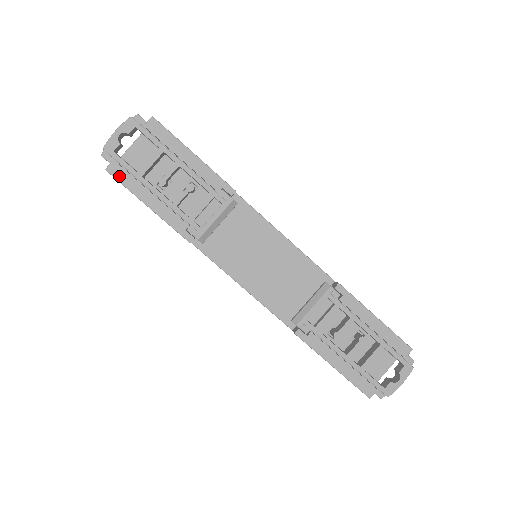
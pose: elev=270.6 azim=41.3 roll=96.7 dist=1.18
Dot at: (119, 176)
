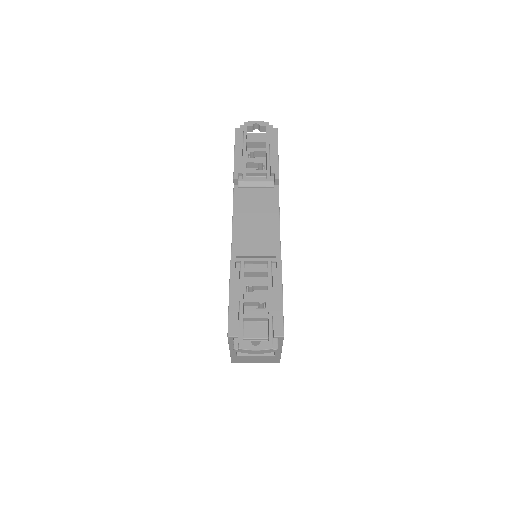
Dot at: (238, 134)
